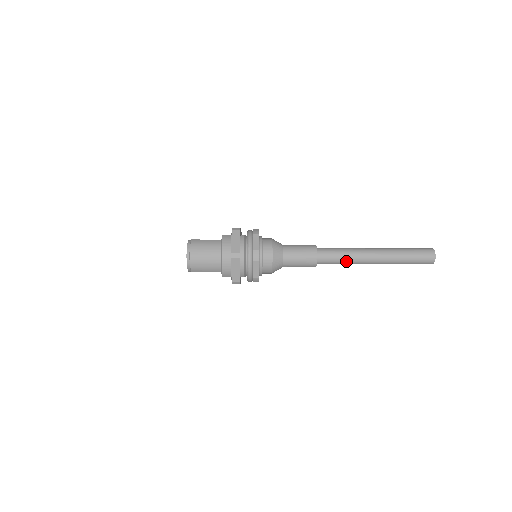
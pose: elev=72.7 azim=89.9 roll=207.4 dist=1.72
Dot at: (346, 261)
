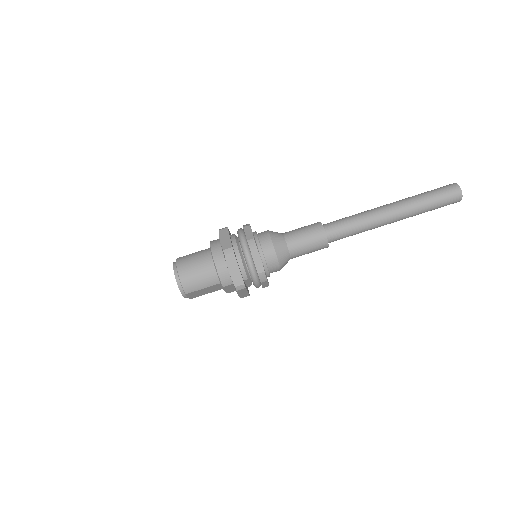
Dot at: (360, 226)
